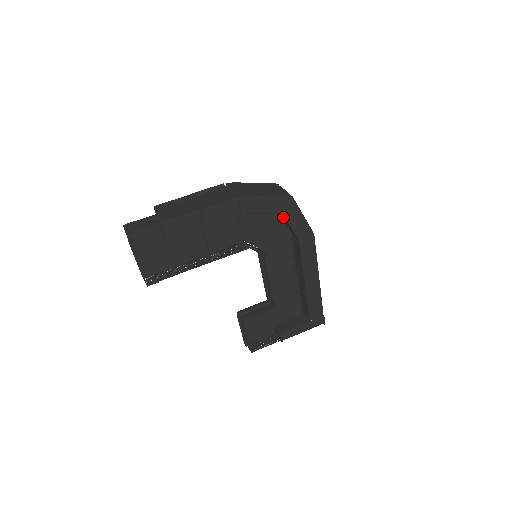
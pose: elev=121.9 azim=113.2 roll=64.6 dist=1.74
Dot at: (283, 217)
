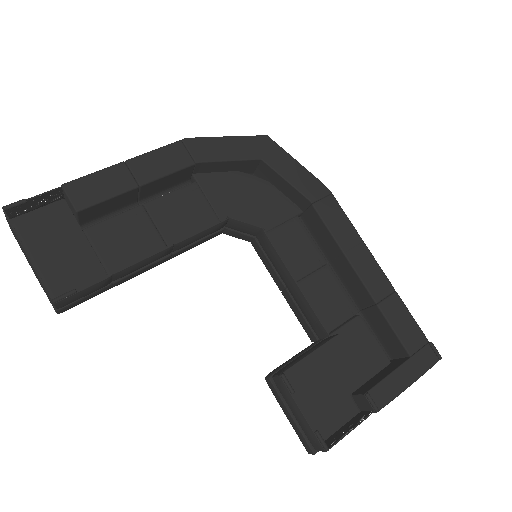
Dot at: (268, 173)
